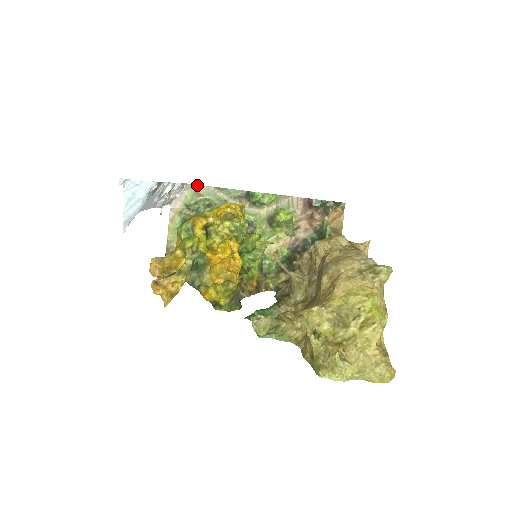
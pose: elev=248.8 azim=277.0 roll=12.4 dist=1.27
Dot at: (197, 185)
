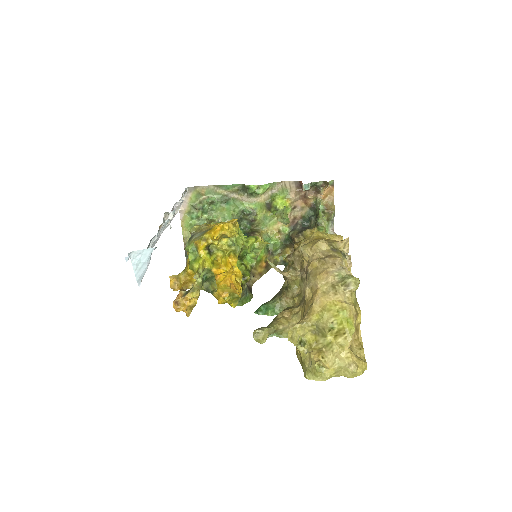
Dot at: (198, 186)
